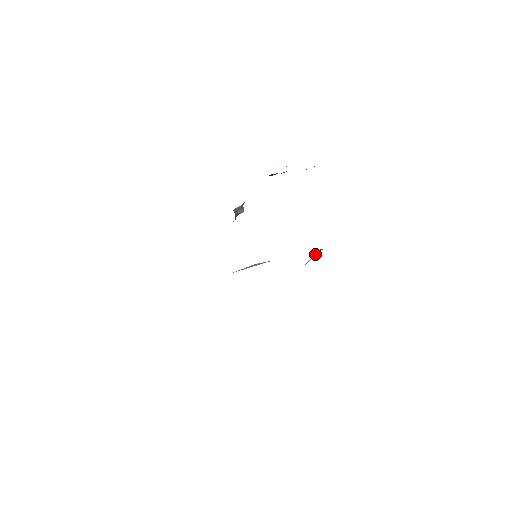
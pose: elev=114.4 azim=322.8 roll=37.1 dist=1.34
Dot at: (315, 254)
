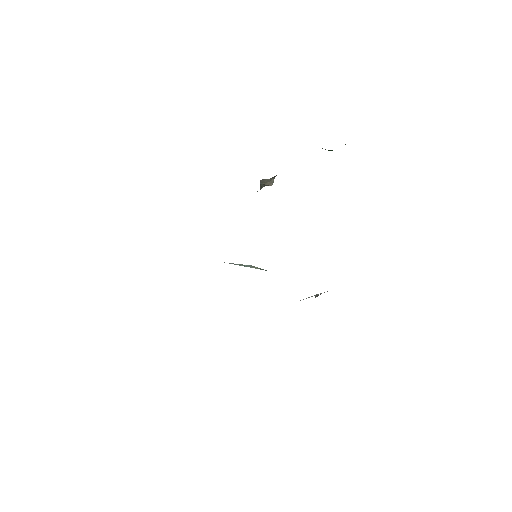
Dot at: (316, 296)
